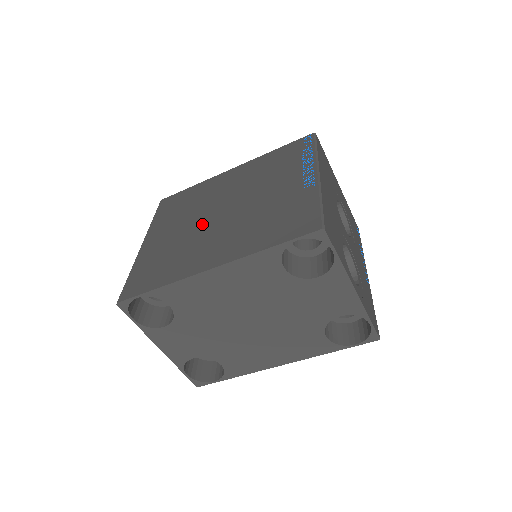
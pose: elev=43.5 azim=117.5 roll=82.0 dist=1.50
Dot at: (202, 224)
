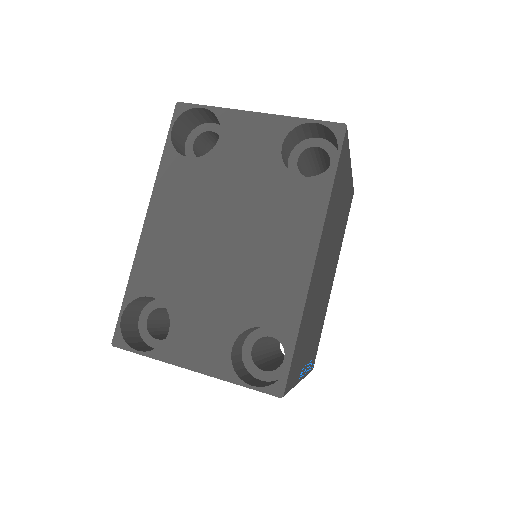
Dot at: occluded
